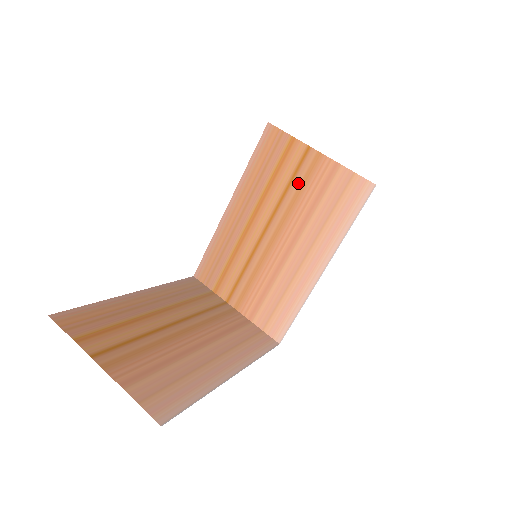
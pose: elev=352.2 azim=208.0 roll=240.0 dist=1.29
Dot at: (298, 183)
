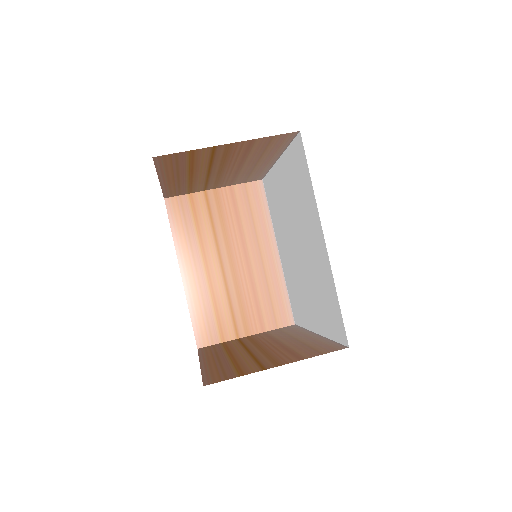
Dot at: (217, 217)
